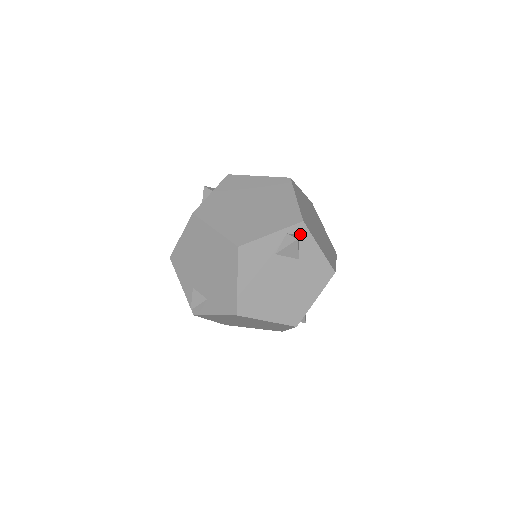
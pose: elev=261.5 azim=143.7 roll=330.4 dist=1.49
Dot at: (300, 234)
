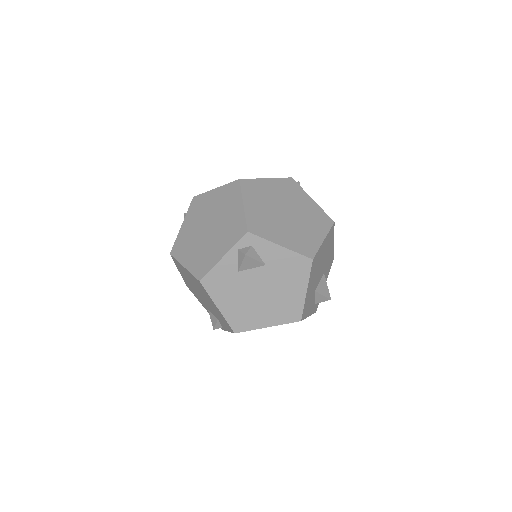
Dot at: (252, 244)
